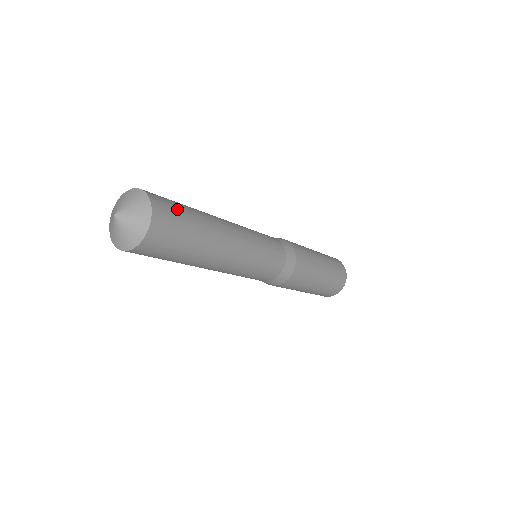
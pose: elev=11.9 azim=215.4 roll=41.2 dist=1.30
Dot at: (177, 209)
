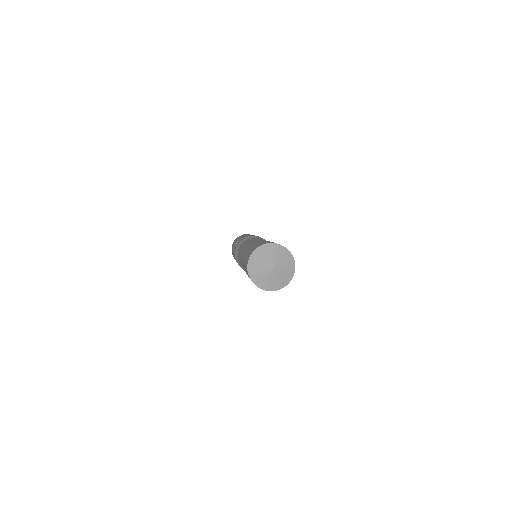
Dot at: occluded
